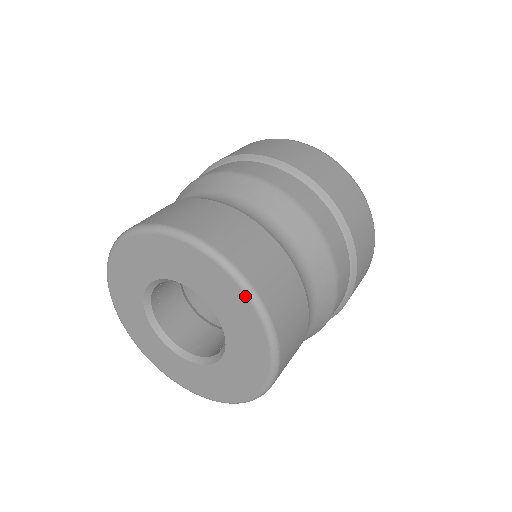
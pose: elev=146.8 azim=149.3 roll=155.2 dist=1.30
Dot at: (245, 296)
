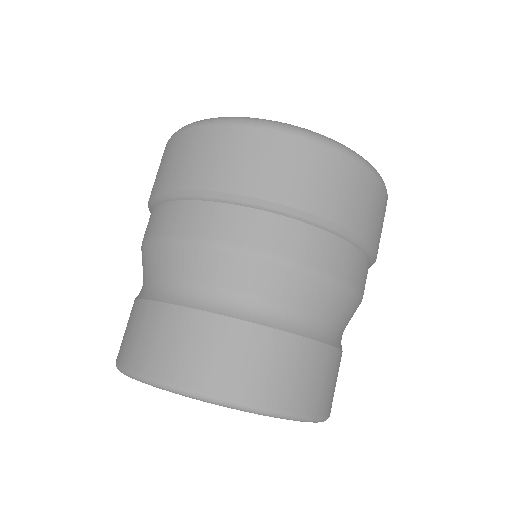
Dot at: occluded
